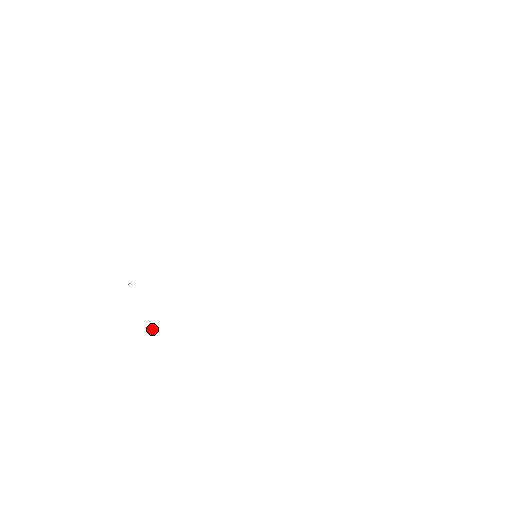
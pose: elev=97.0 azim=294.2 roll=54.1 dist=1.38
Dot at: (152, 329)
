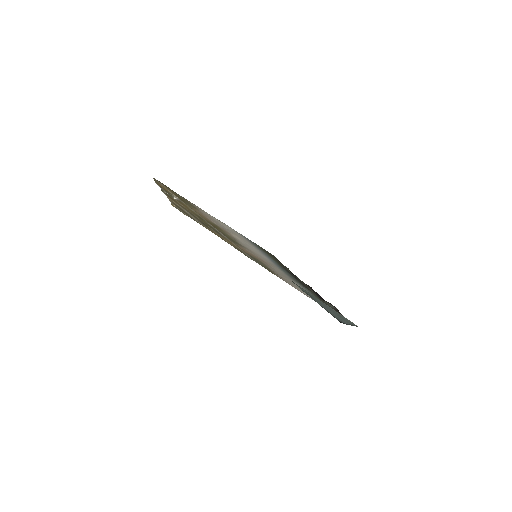
Dot at: (176, 198)
